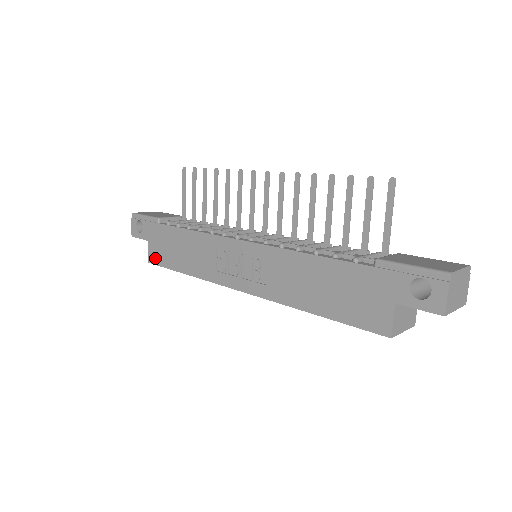
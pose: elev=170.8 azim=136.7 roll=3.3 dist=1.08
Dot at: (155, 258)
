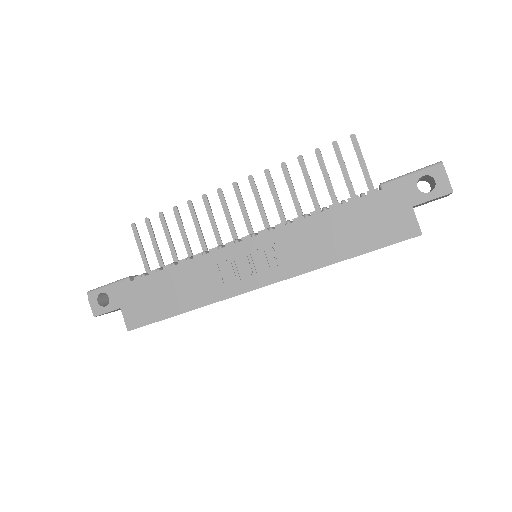
Dot at: (137, 320)
